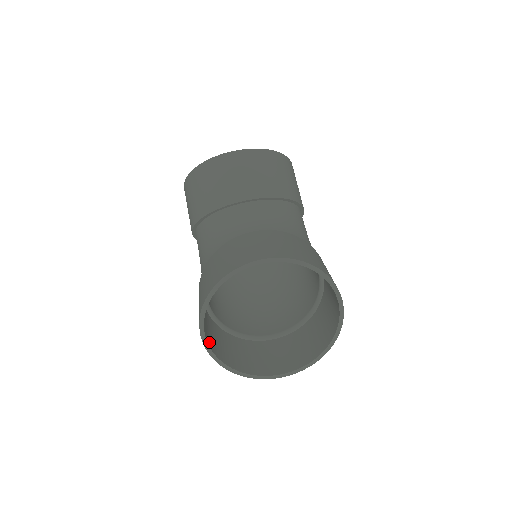
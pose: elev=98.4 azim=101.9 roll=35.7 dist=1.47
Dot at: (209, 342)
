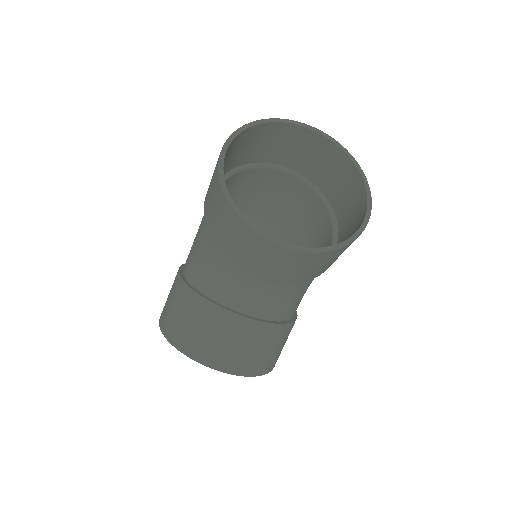
Dot at: occluded
